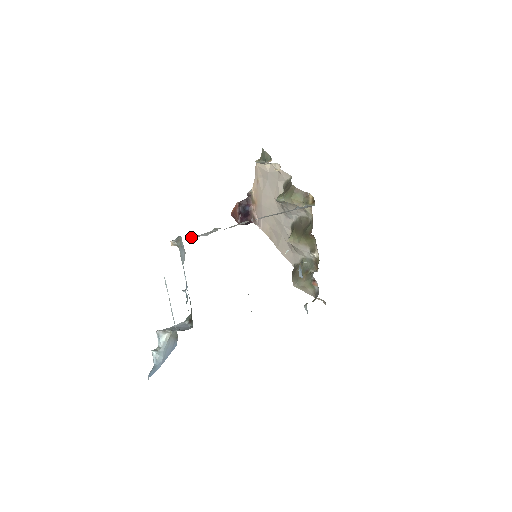
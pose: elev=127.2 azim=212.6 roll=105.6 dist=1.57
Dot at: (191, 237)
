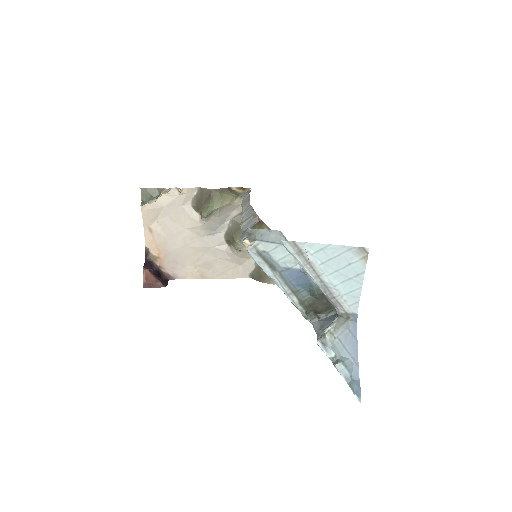
Dot at: occluded
